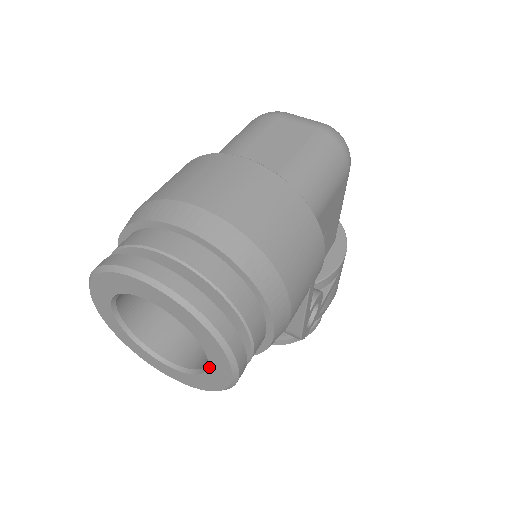
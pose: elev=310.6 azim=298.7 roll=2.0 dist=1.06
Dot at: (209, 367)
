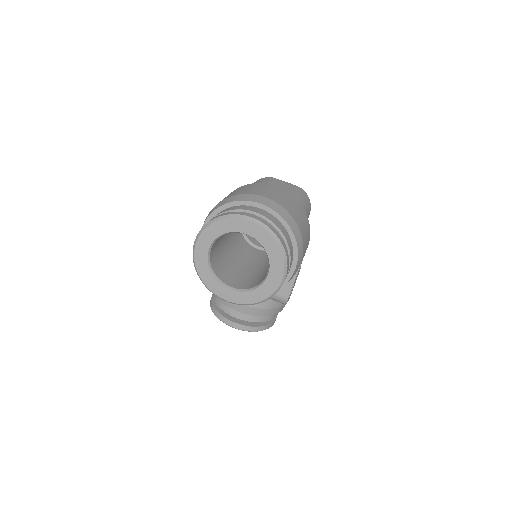
Dot at: (267, 279)
